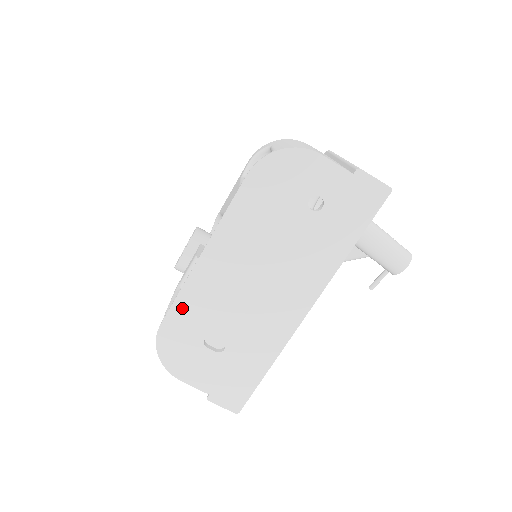
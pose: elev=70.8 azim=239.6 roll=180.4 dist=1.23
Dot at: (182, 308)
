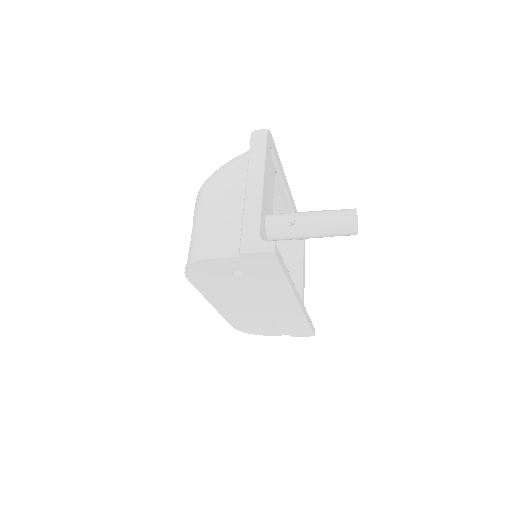
Dot at: (232, 320)
